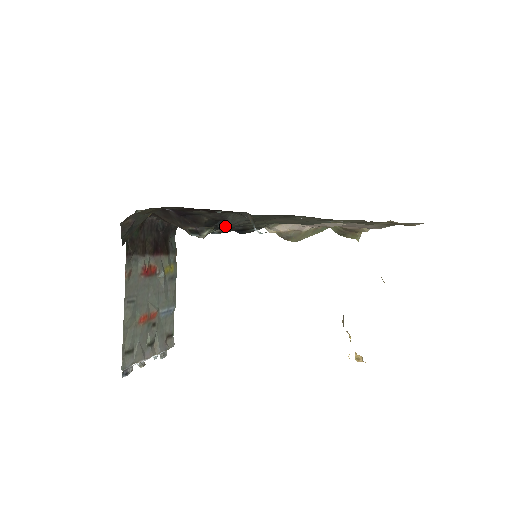
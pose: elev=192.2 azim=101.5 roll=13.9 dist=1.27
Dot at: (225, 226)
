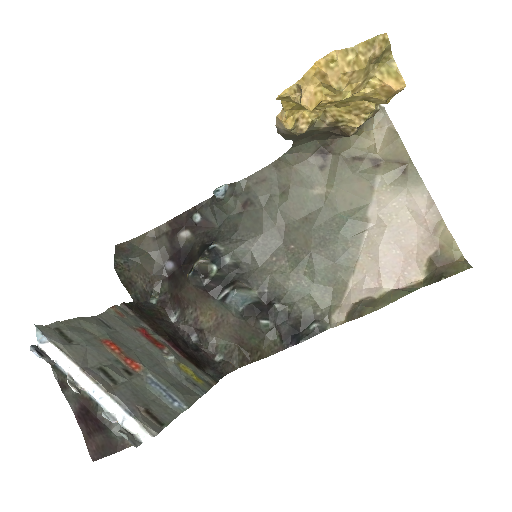
Dot at: (215, 245)
